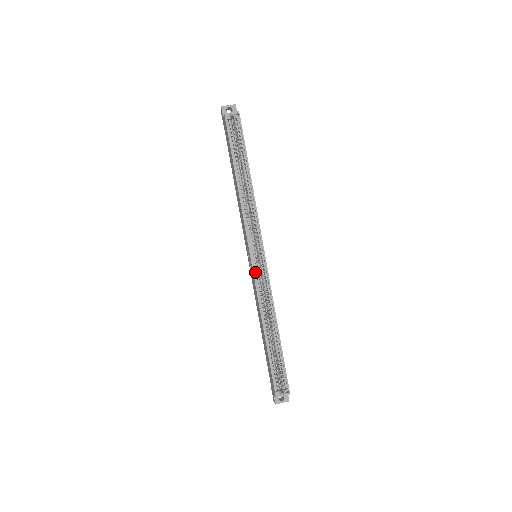
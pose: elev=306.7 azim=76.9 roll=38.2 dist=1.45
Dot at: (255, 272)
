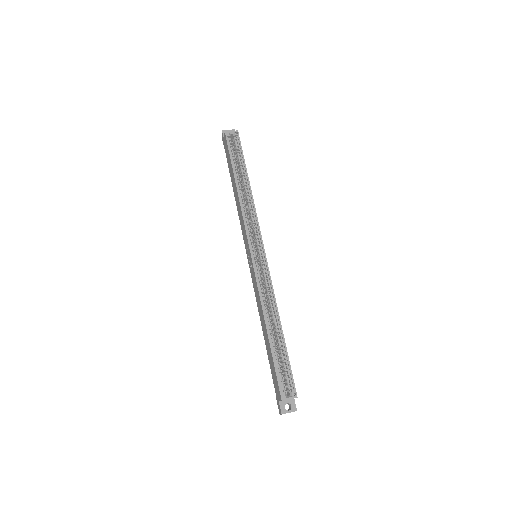
Dot at: (255, 267)
